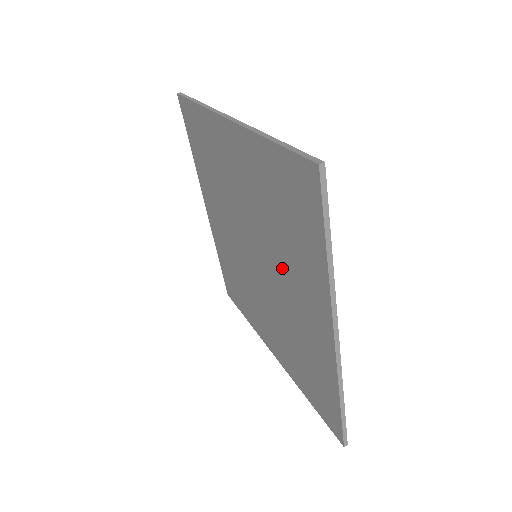
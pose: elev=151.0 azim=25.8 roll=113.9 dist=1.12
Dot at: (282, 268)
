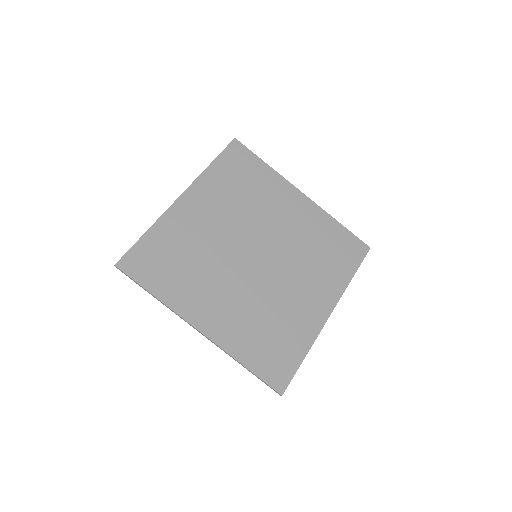
Dot at: (218, 279)
